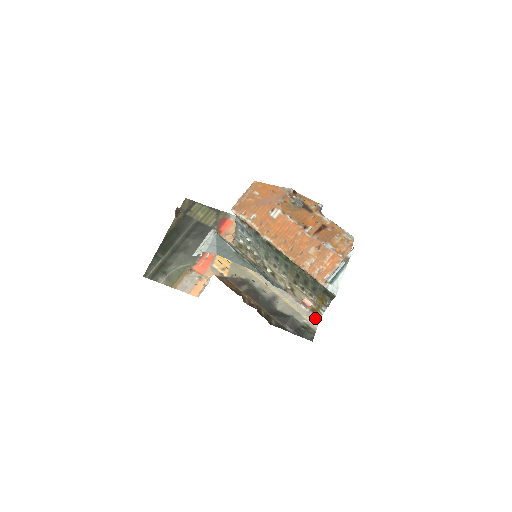
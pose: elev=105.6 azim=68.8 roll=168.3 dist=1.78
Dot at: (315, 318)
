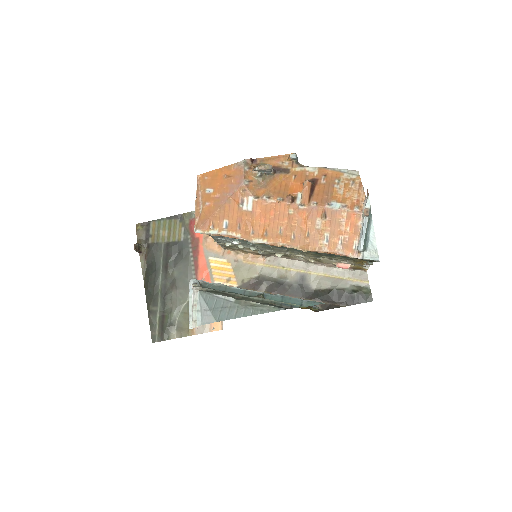
Dot at: (360, 273)
